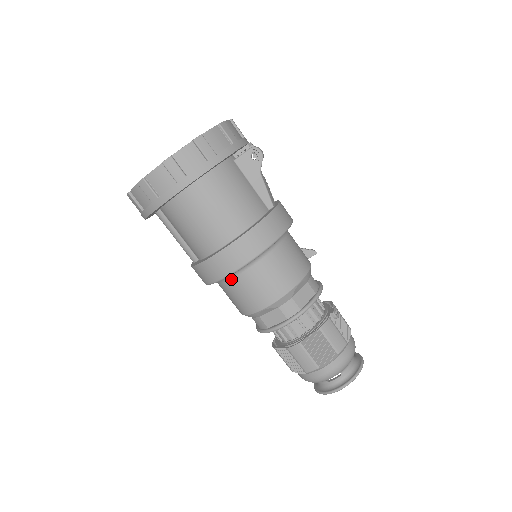
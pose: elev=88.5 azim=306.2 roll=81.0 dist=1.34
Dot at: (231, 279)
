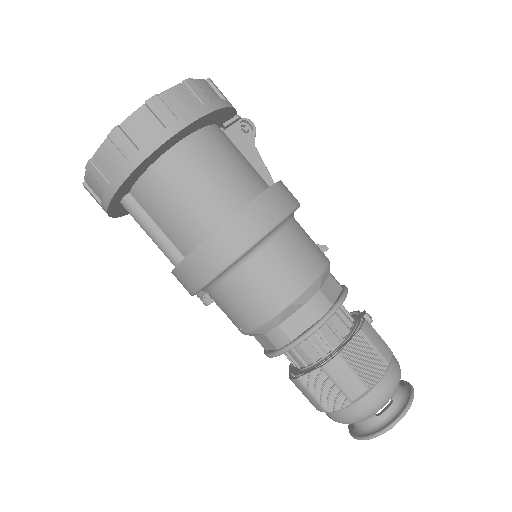
Dot at: (238, 270)
